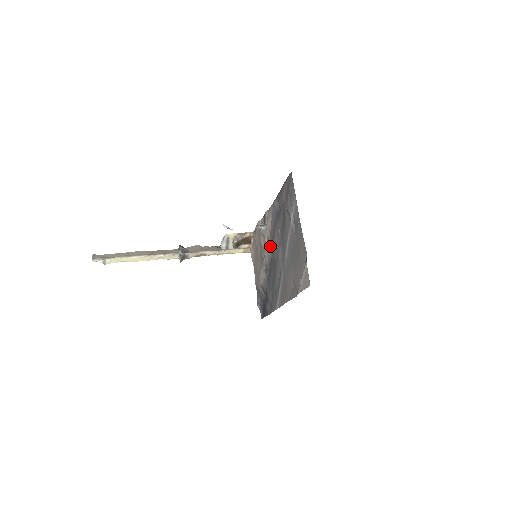
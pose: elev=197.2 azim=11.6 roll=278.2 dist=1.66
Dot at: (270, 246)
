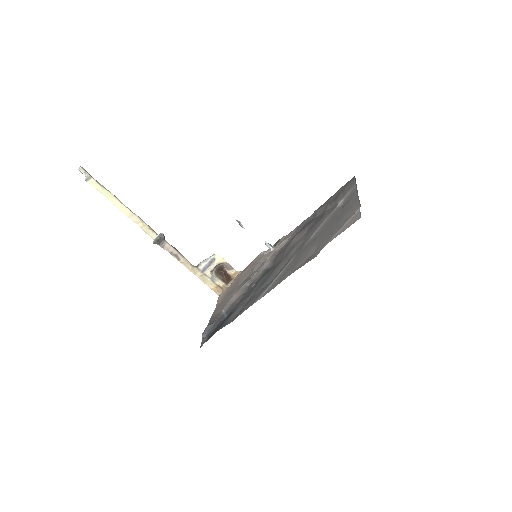
Dot at: (273, 260)
